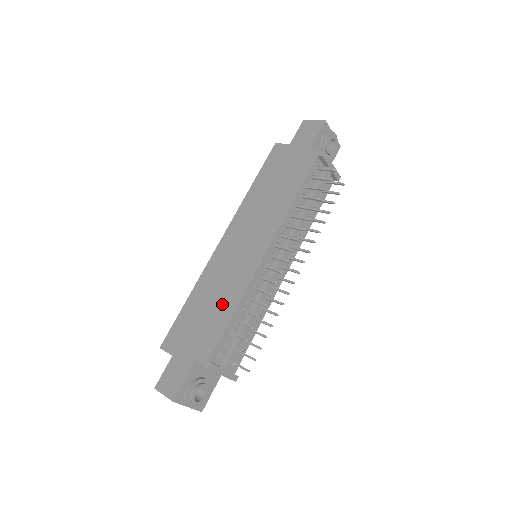
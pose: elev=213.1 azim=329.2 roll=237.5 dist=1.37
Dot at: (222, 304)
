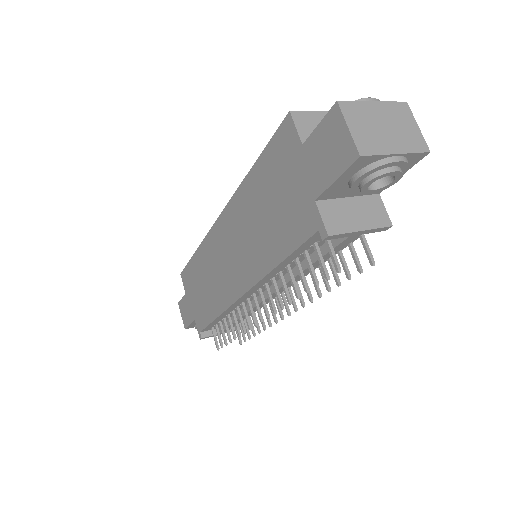
Dot at: (210, 299)
